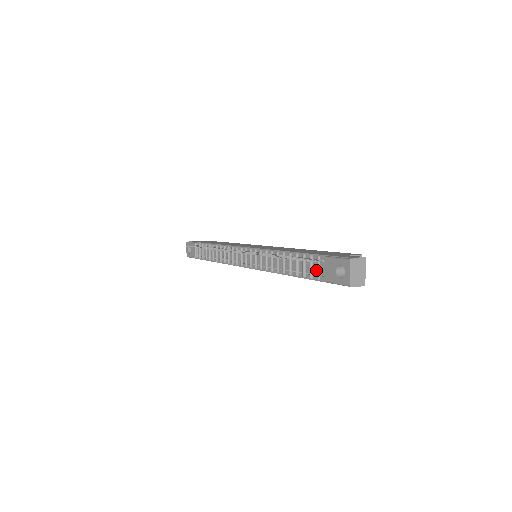
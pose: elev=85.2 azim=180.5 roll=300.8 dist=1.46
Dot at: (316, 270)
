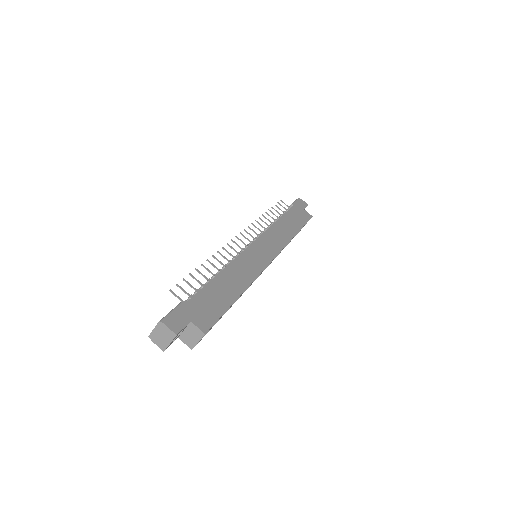
Dot at: occluded
